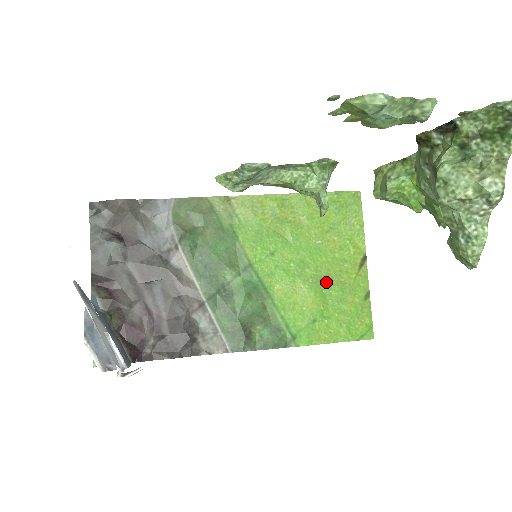
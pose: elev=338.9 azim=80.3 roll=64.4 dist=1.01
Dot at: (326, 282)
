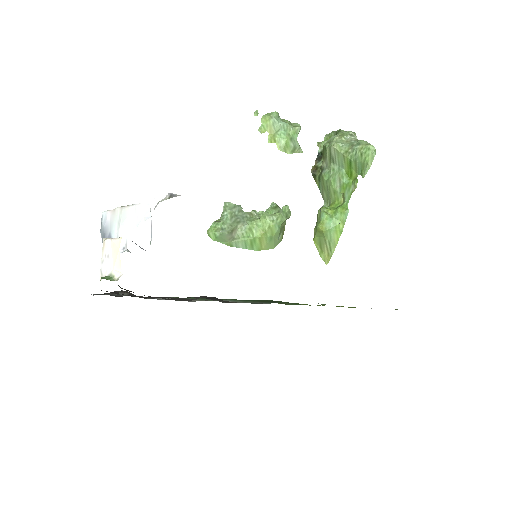
Dot at: occluded
